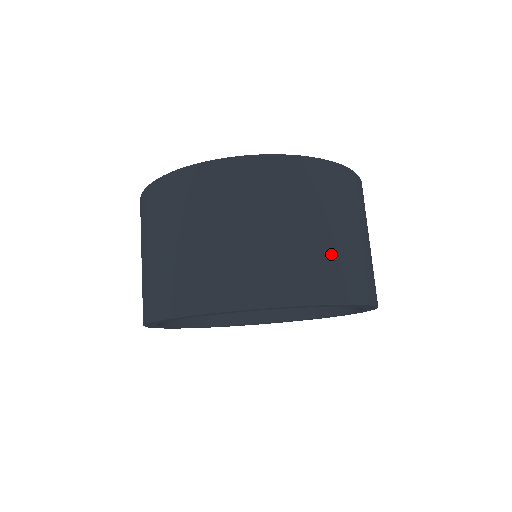
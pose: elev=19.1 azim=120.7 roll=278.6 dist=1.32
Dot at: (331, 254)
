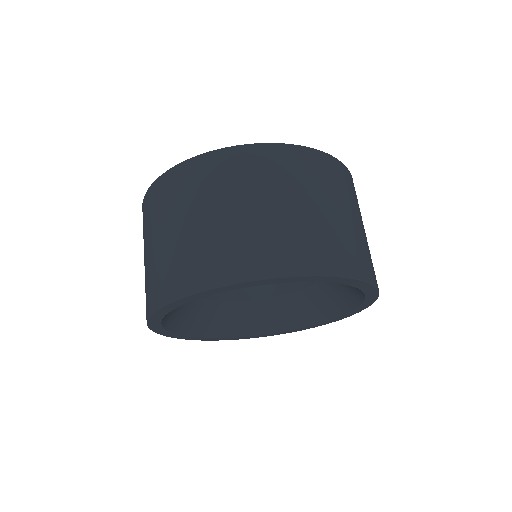
Dot at: (304, 229)
